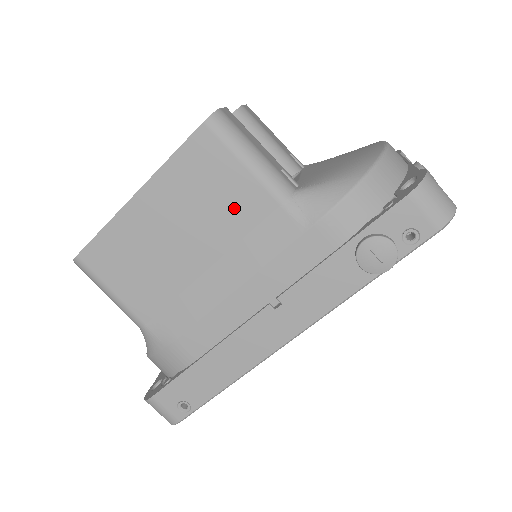
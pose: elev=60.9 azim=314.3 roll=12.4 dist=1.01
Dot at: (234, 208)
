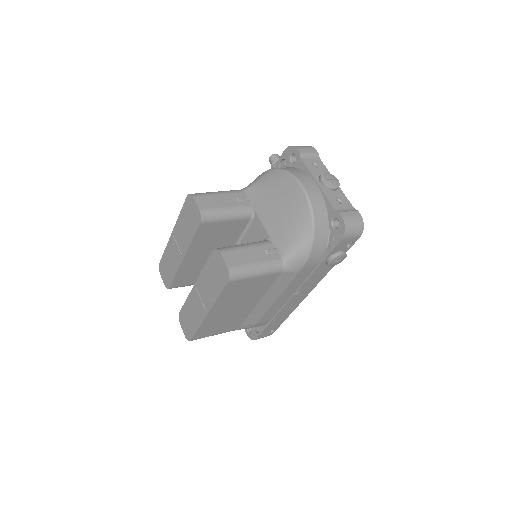
Dot at: (259, 287)
